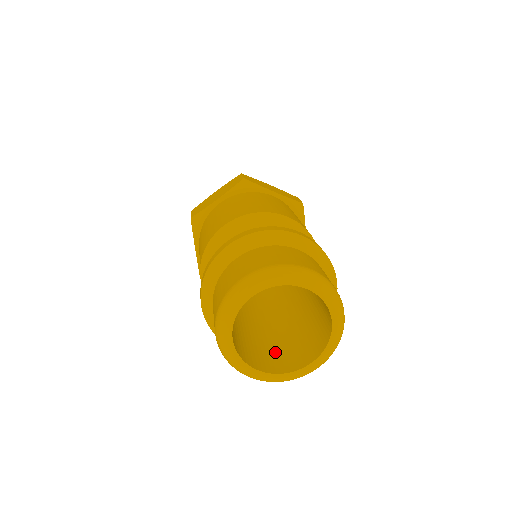
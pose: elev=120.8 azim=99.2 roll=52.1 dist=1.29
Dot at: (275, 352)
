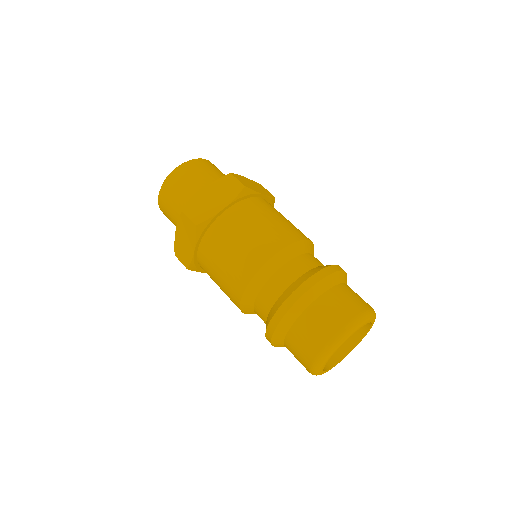
Dot at: occluded
